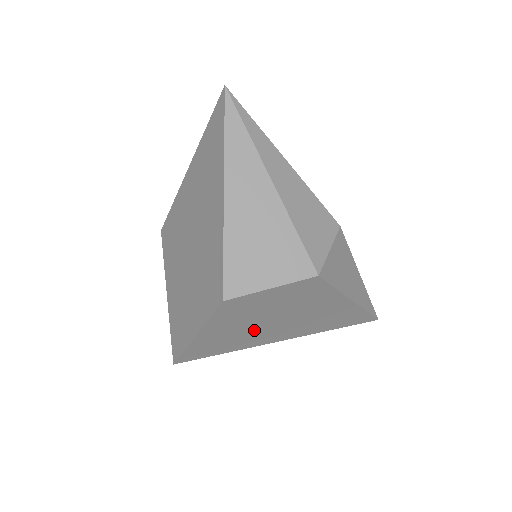
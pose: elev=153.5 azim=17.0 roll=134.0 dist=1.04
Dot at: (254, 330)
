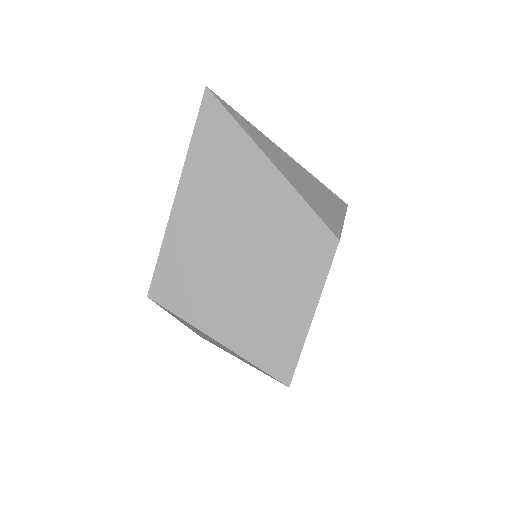
Dot at: occluded
